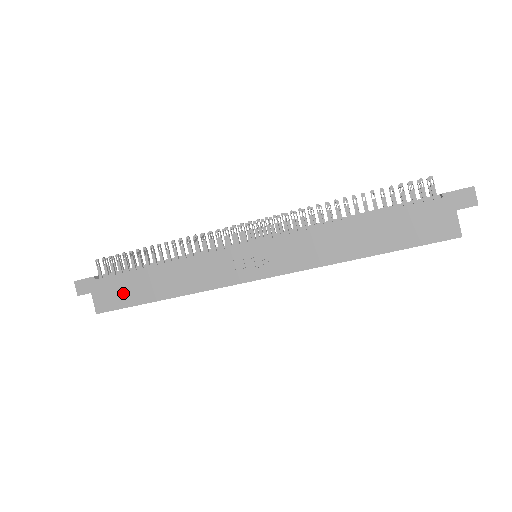
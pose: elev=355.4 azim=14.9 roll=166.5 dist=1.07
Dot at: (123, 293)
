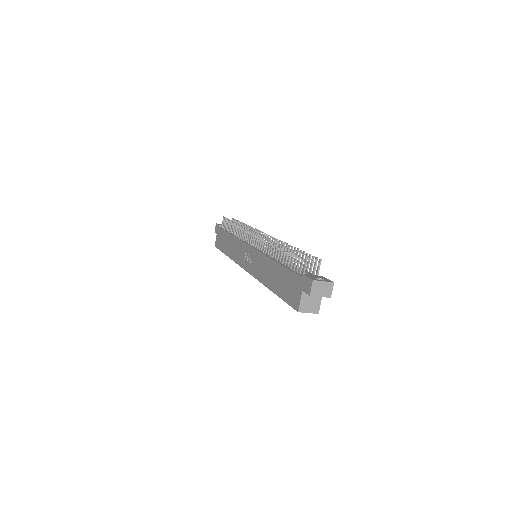
Dot at: (221, 241)
